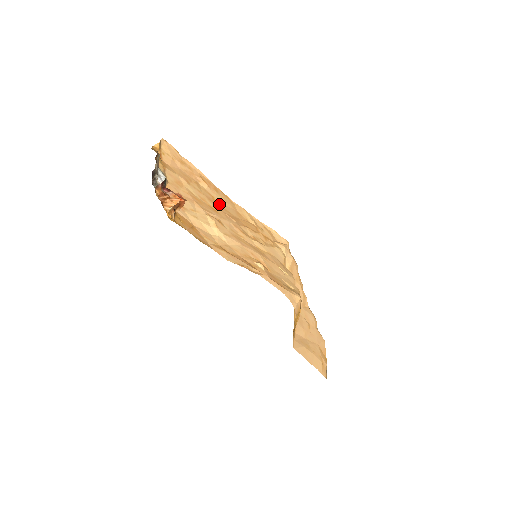
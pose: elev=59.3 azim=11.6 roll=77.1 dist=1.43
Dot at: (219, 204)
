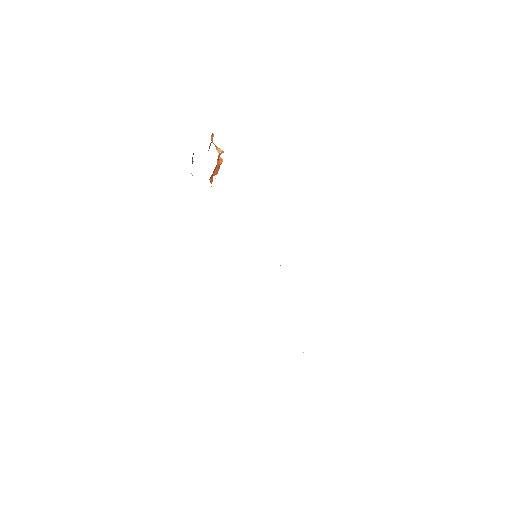
Dot at: occluded
